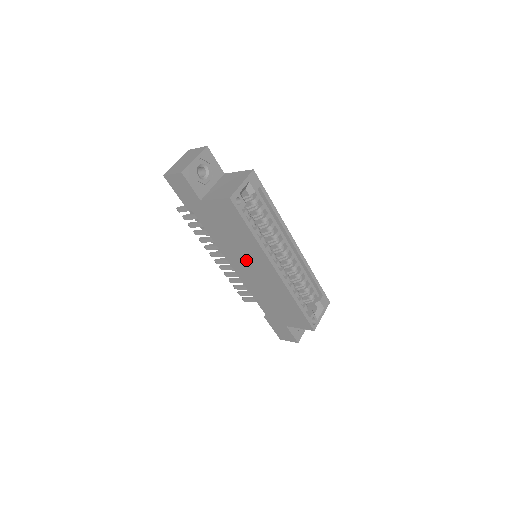
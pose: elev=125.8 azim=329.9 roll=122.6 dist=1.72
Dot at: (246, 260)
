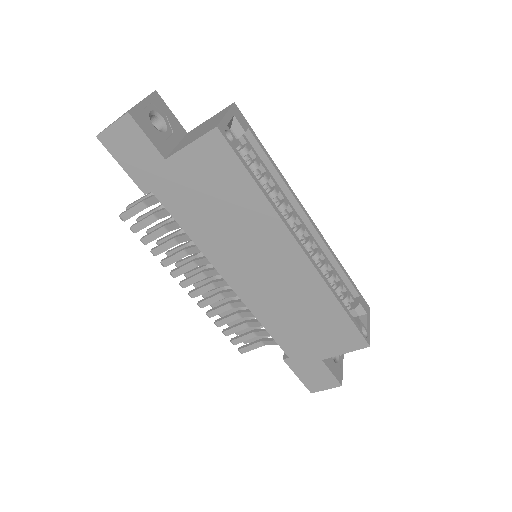
Dot at: (249, 253)
